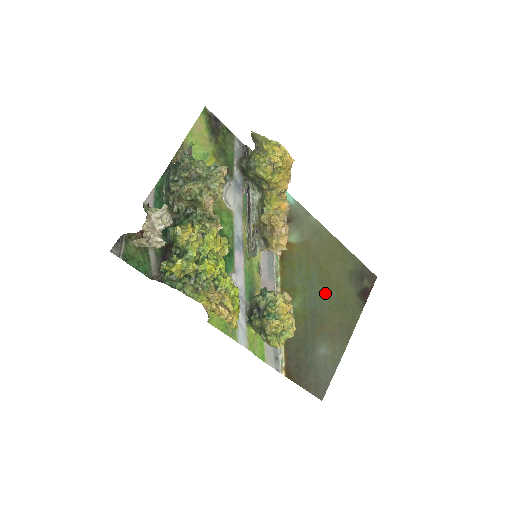
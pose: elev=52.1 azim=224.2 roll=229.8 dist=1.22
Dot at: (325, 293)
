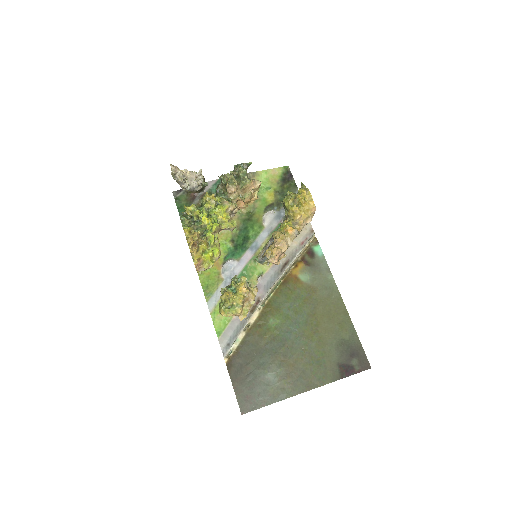
Dot at: (305, 336)
